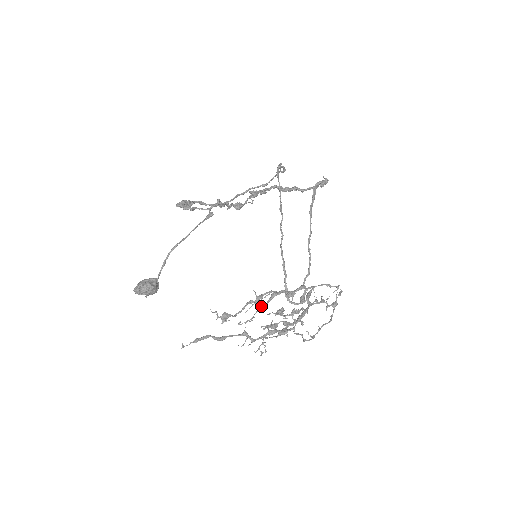
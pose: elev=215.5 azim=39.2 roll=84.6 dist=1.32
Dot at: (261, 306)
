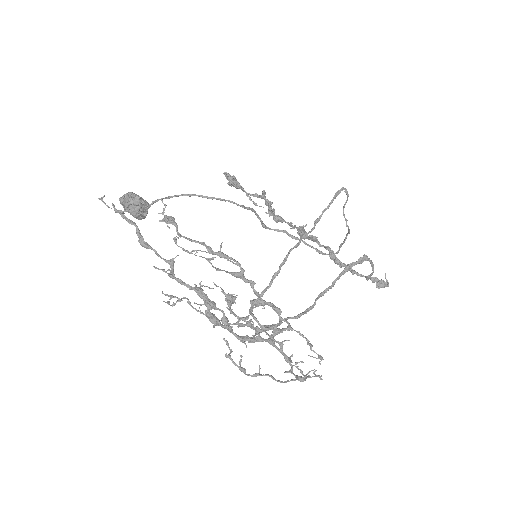
Dot at: (215, 257)
